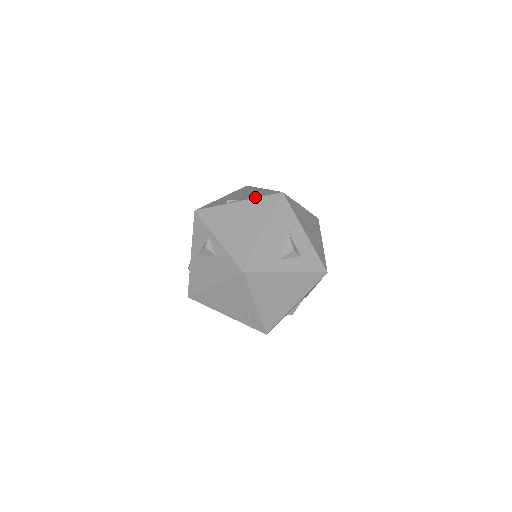
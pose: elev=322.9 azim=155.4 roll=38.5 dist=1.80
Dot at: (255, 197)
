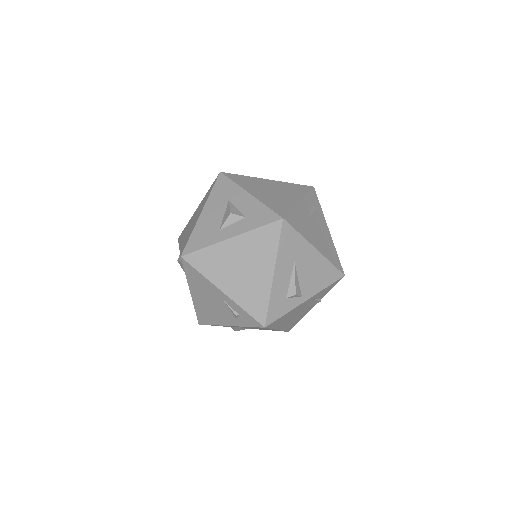
Dot at: occluded
